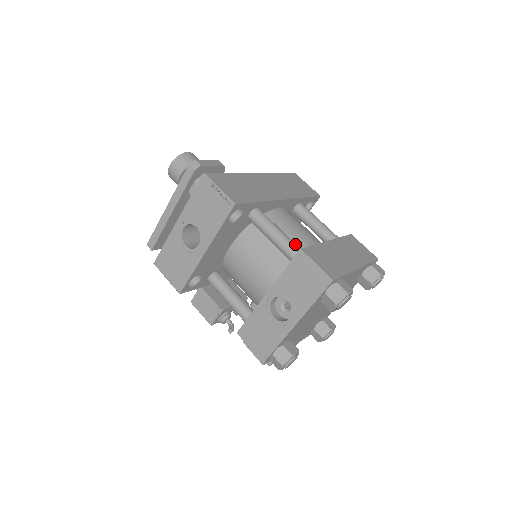
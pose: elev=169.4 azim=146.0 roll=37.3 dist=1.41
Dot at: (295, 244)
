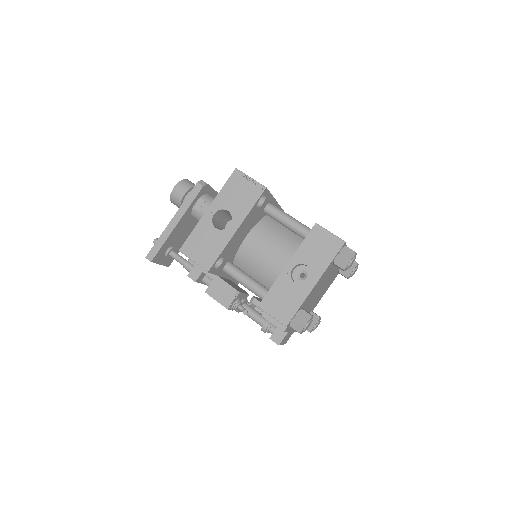
Dot at: (306, 226)
